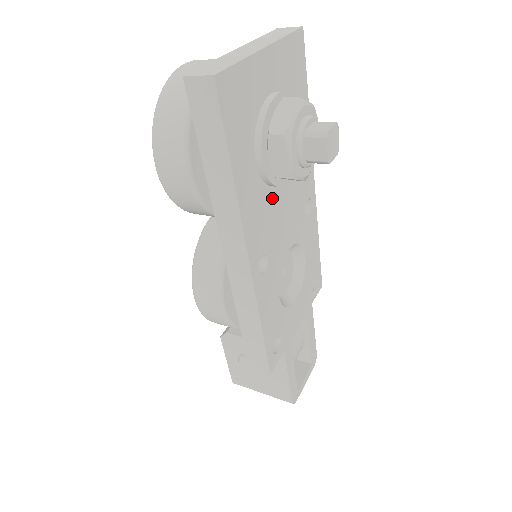
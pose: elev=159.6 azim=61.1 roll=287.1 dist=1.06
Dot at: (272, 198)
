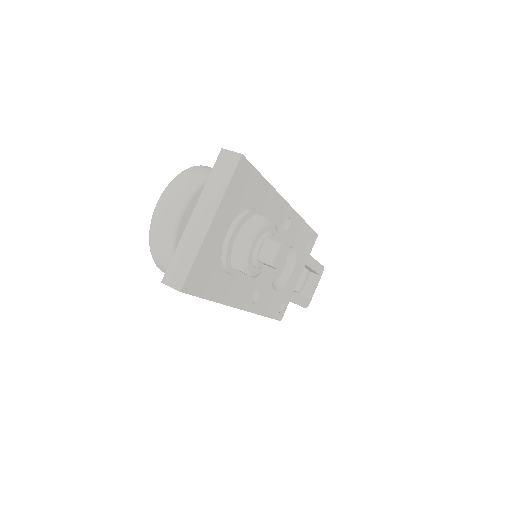
Dot at: occluded
